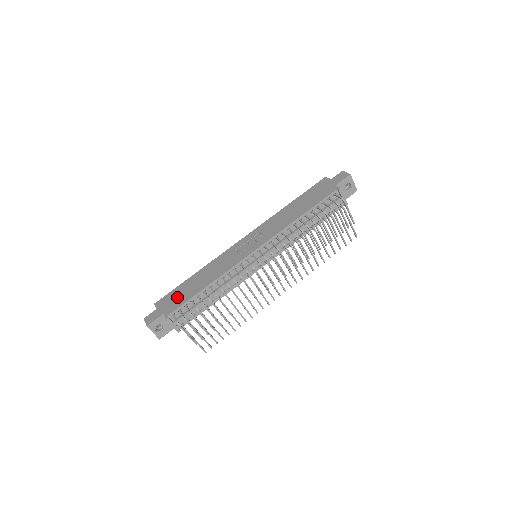
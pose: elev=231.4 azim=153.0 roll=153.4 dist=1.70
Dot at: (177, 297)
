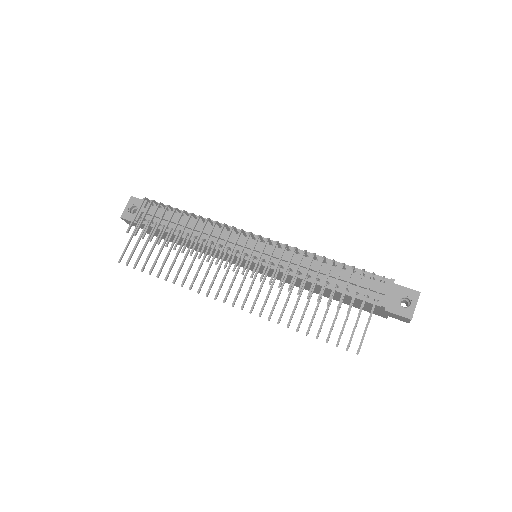
Dot at: occluded
